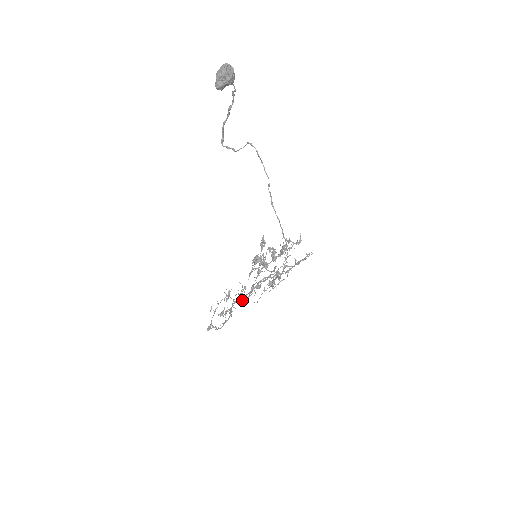
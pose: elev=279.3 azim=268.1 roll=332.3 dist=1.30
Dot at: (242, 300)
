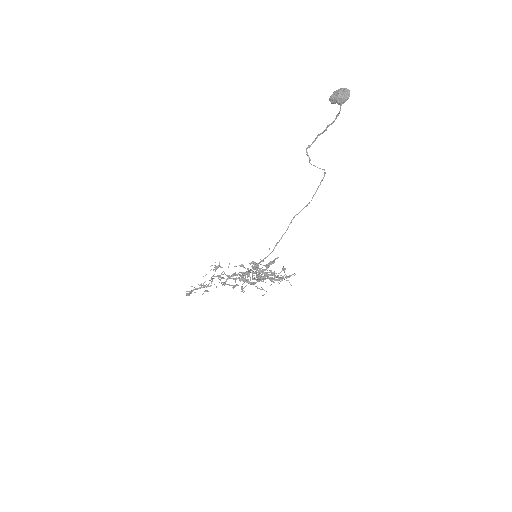
Dot at: (219, 282)
